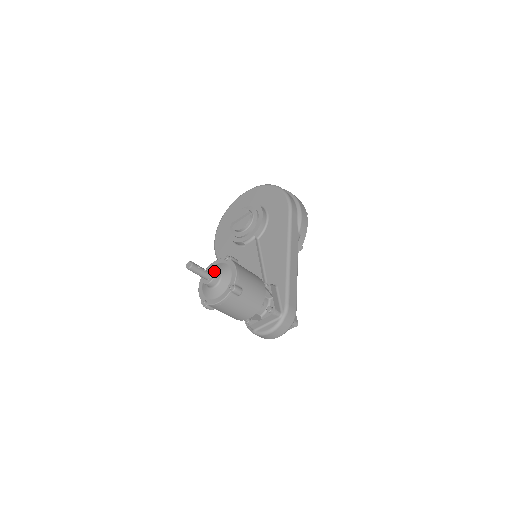
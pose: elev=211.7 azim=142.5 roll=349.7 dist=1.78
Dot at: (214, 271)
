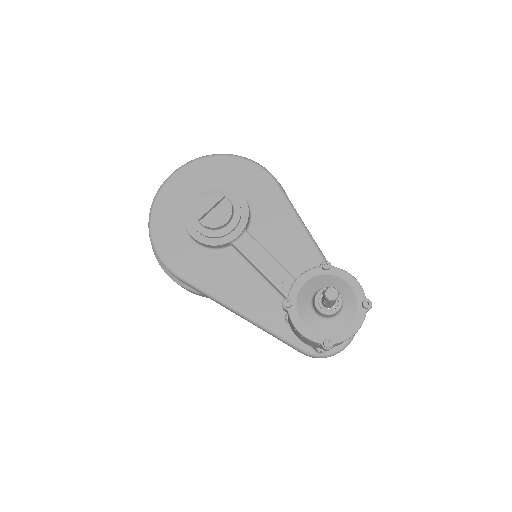
Dot at: occluded
